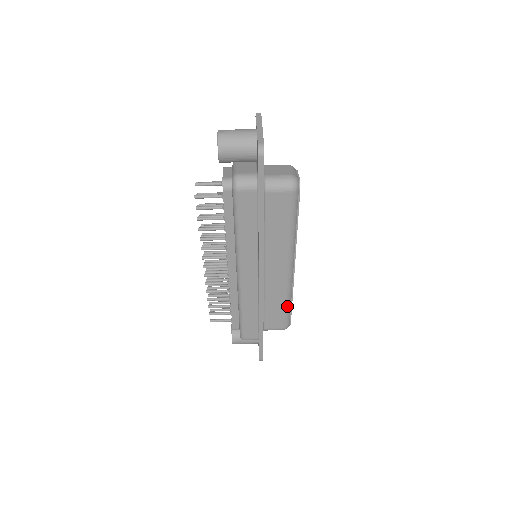
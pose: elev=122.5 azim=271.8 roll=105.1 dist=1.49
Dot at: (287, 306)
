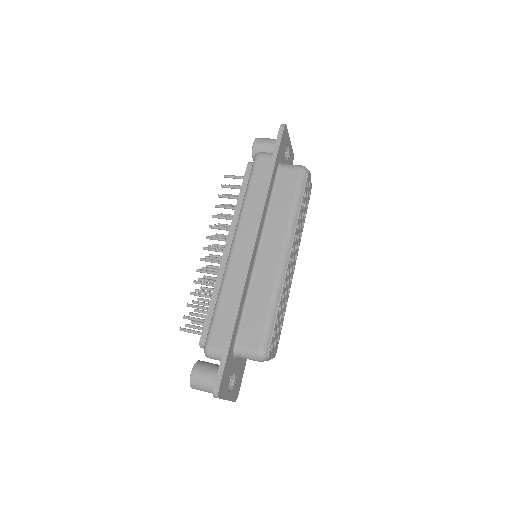
Dot at: (271, 310)
